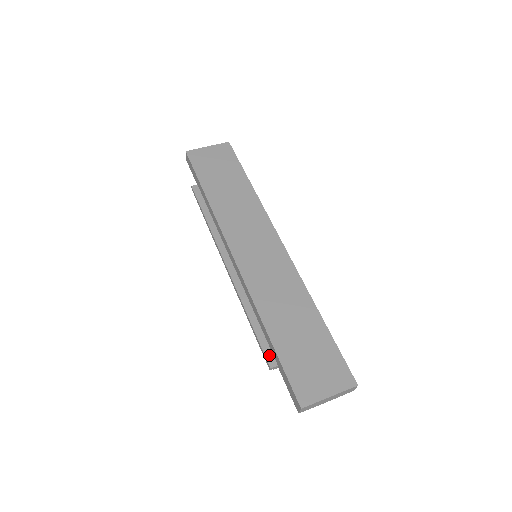
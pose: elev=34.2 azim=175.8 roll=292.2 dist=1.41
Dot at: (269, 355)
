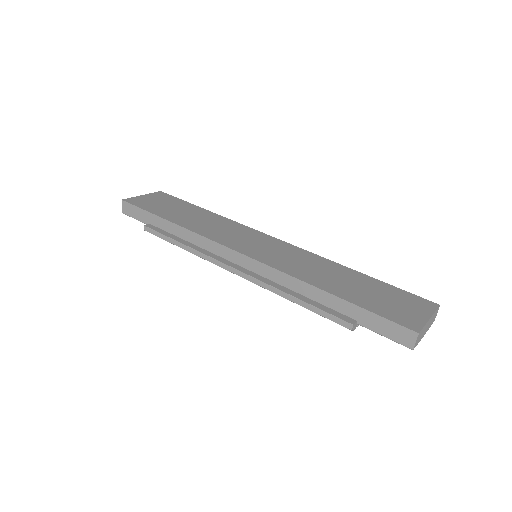
Dot at: (341, 316)
